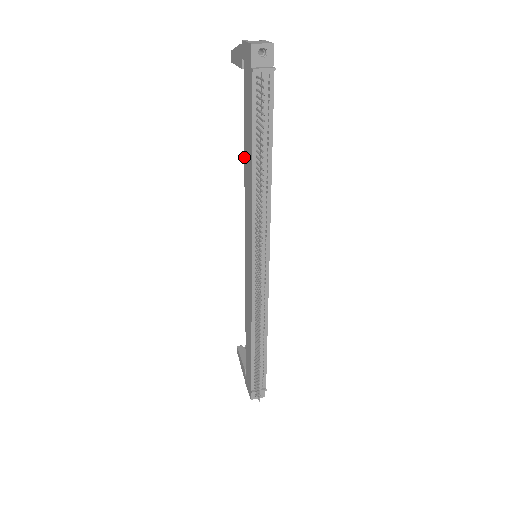
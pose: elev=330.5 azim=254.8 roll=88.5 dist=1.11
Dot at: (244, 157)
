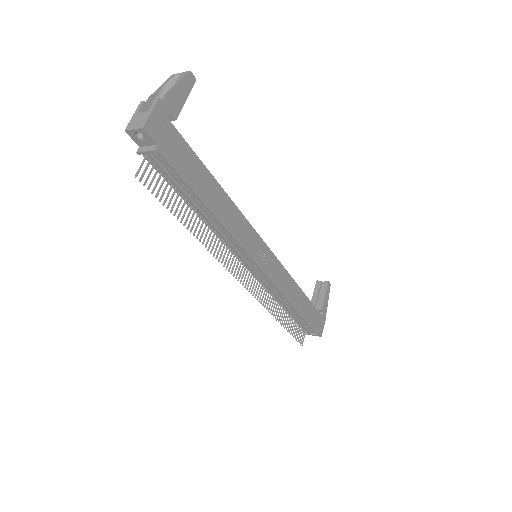
Dot at: occluded
